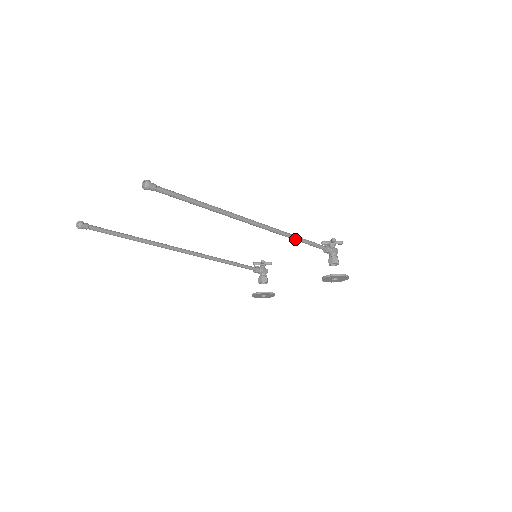
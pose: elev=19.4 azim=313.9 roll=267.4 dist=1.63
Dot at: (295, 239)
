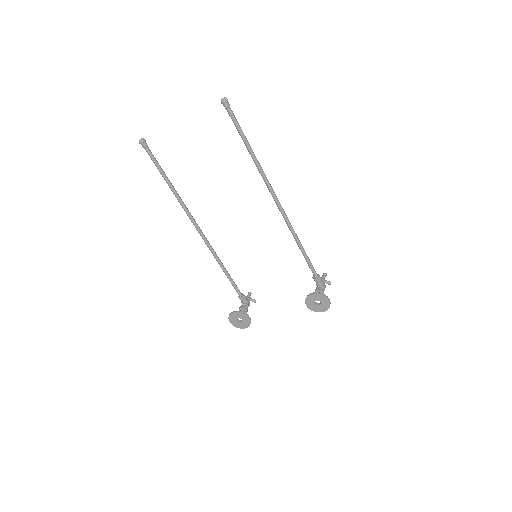
Dot at: (298, 242)
